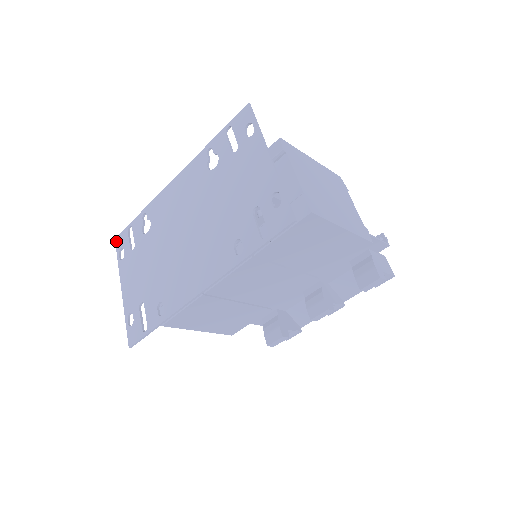
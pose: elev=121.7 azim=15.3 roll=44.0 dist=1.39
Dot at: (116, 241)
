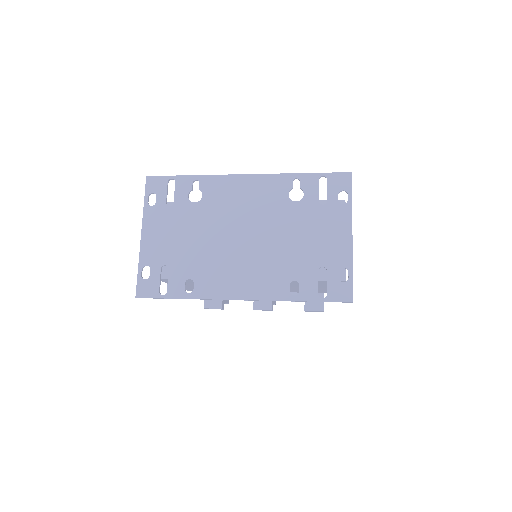
Dot at: (148, 180)
